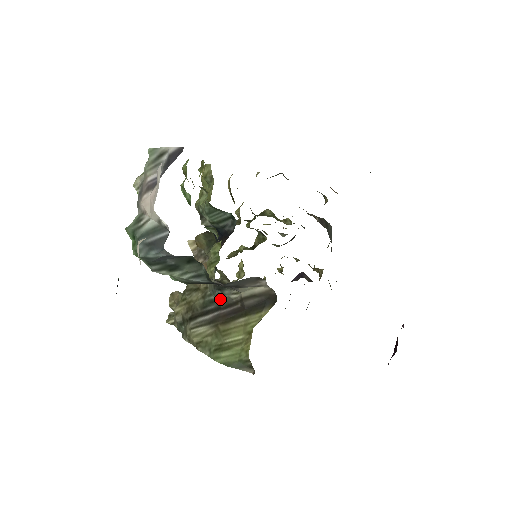
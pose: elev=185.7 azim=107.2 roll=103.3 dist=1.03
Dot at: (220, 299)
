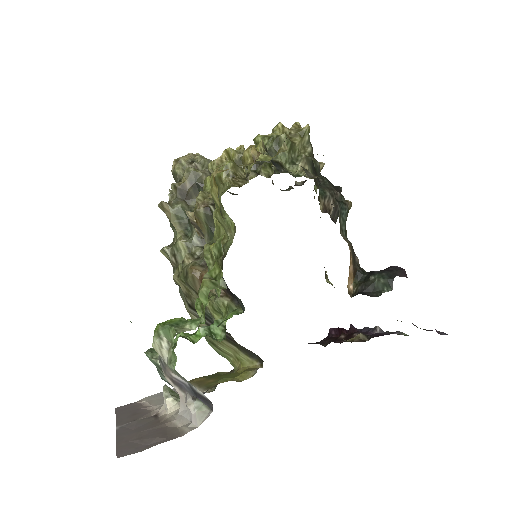
Dot at: occluded
